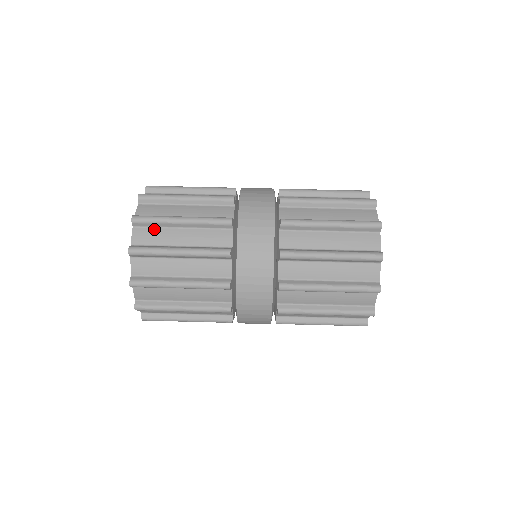
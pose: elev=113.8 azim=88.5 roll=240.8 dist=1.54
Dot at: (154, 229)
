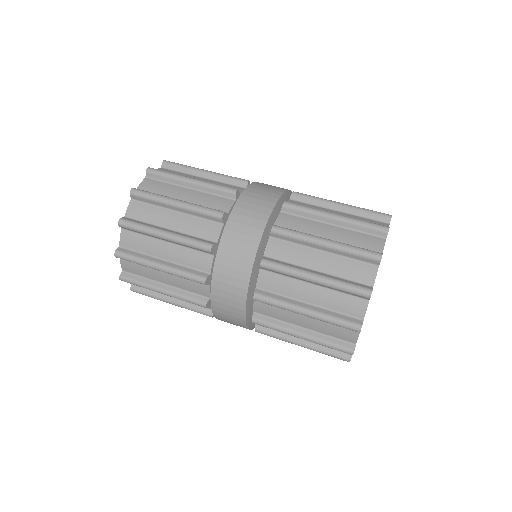
Dot at: (178, 172)
